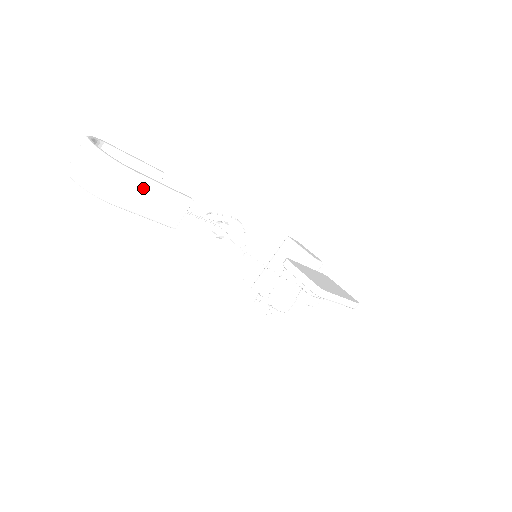
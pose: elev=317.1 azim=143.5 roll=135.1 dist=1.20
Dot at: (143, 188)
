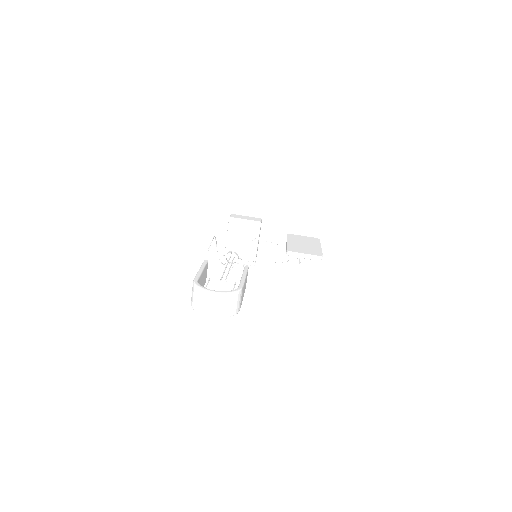
Dot at: (243, 289)
